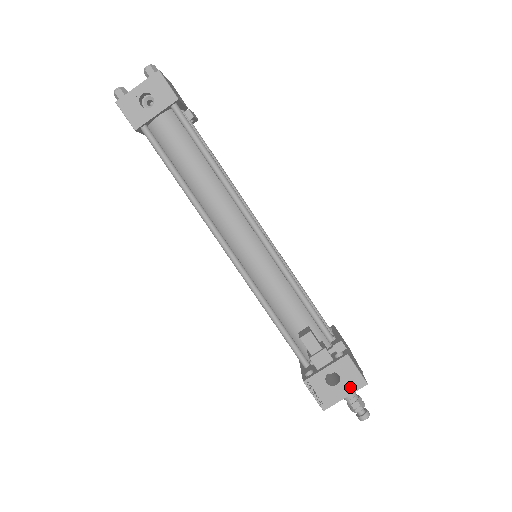
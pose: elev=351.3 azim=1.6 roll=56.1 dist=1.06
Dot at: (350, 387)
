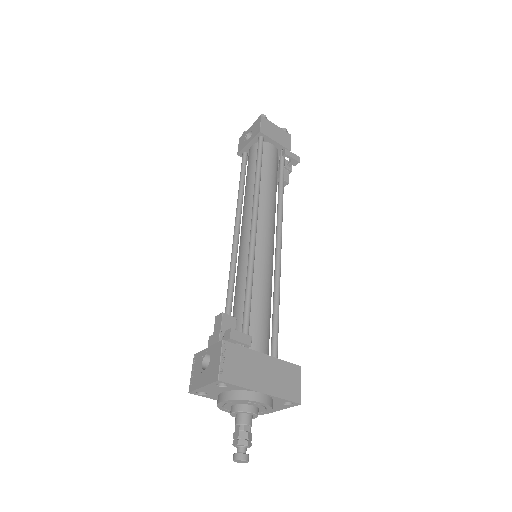
Dot at: (209, 377)
